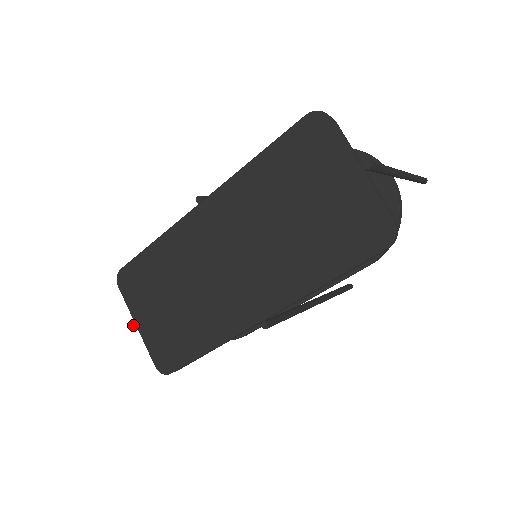
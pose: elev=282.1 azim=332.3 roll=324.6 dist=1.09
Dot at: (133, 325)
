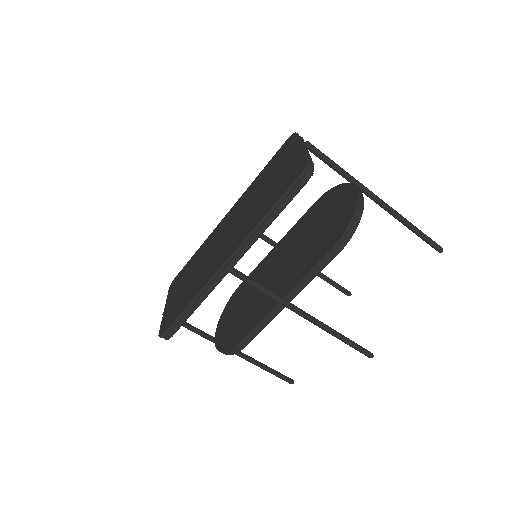
Dot at: occluded
